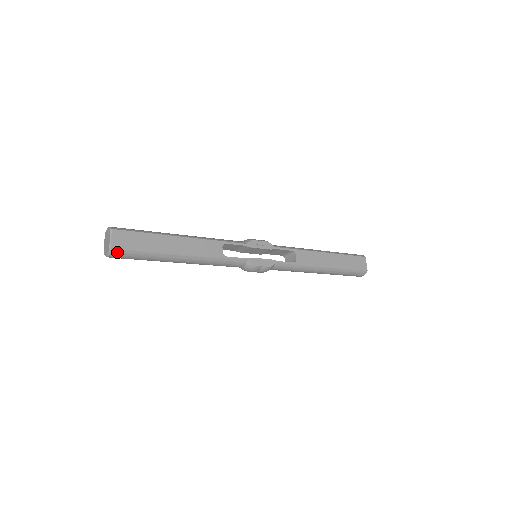
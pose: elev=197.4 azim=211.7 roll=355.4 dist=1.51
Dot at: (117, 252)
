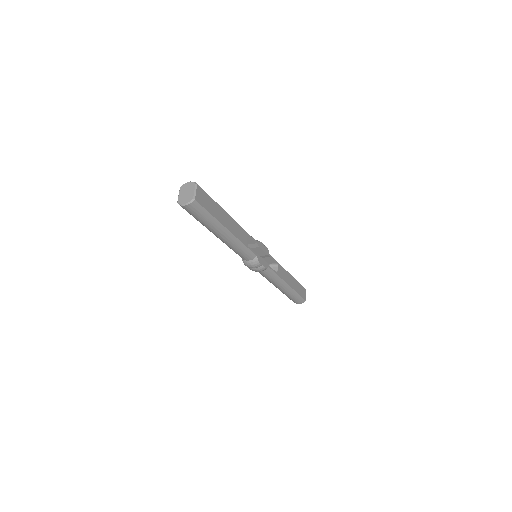
Dot at: (196, 205)
